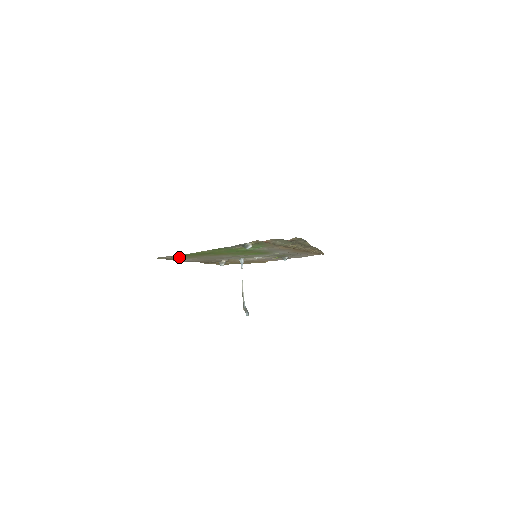
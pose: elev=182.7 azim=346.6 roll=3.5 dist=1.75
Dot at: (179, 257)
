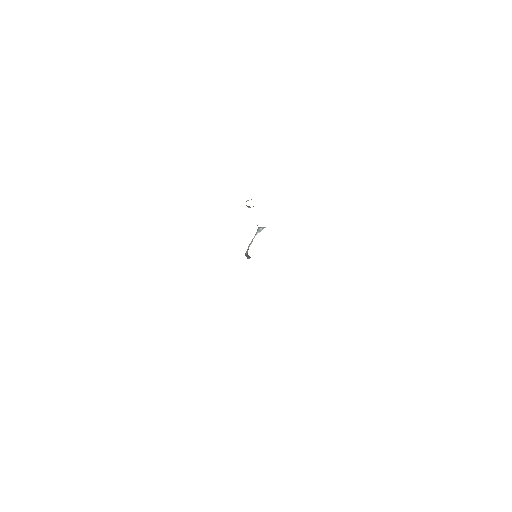
Dot at: occluded
